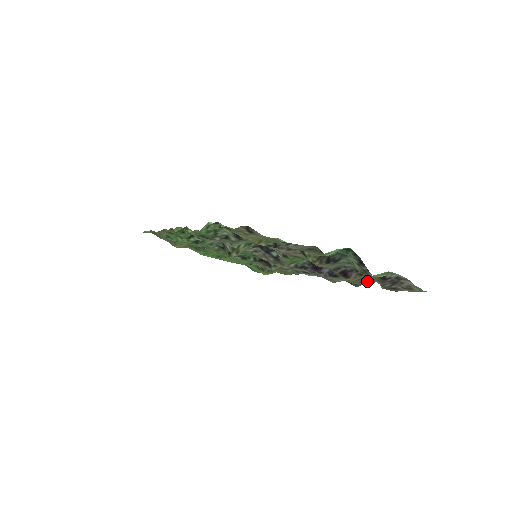
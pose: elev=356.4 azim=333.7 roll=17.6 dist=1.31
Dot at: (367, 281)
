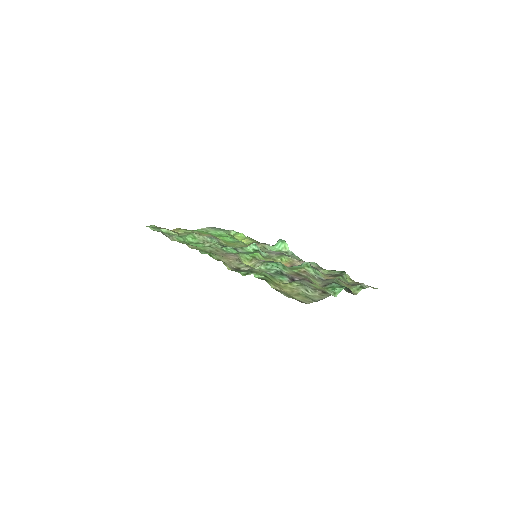
Dot at: (337, 275)
